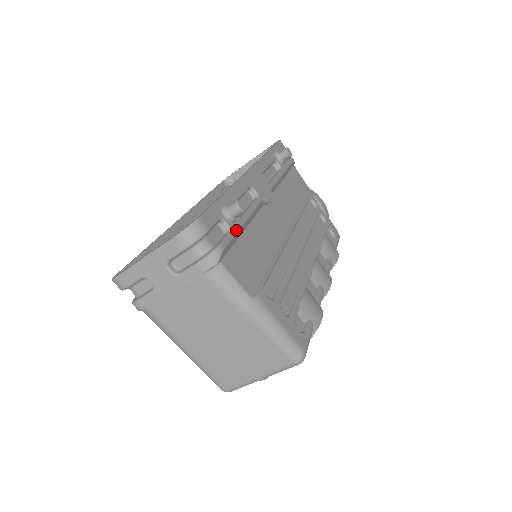
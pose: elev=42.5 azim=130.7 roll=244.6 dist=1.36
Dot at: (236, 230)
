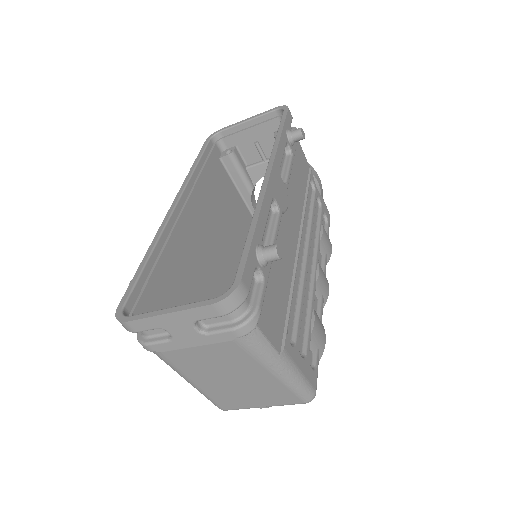
Dot at: (268, 275)
